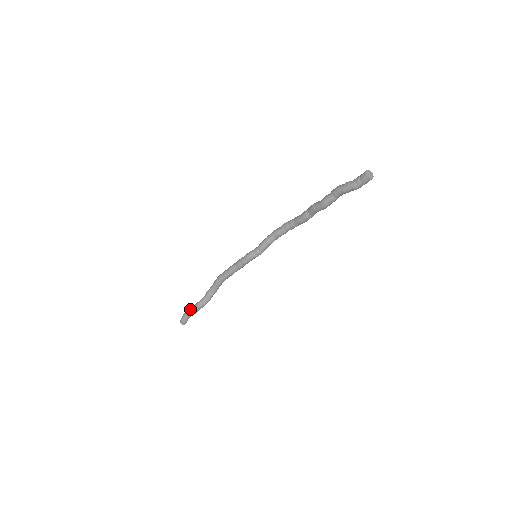
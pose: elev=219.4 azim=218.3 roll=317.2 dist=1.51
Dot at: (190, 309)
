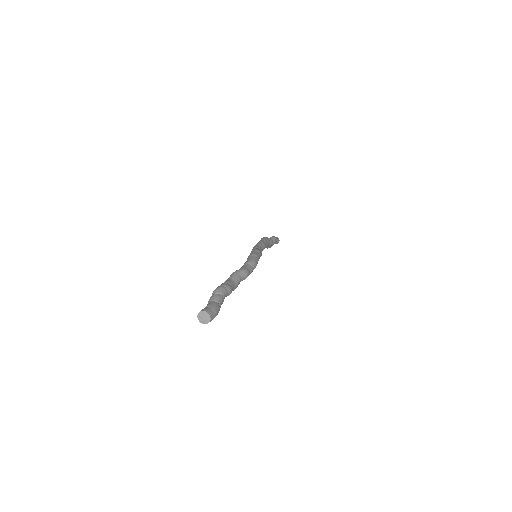
Dot at: occluded
